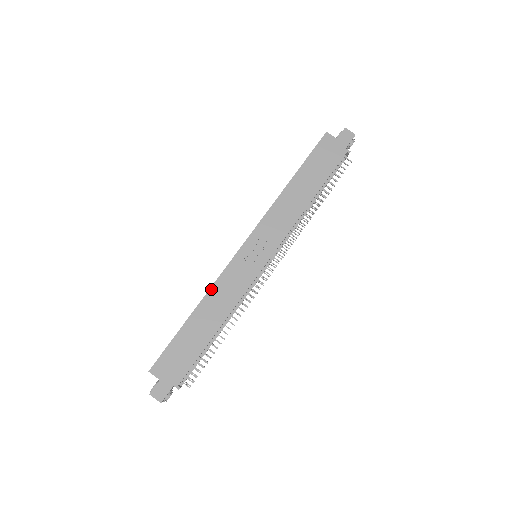
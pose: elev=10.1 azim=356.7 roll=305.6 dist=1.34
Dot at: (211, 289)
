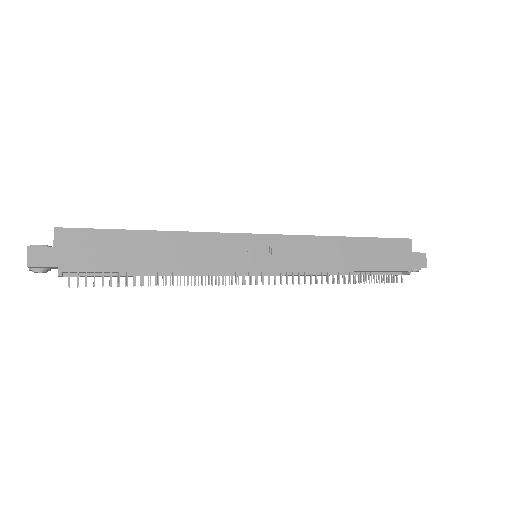
Dot at: (193, 233)
